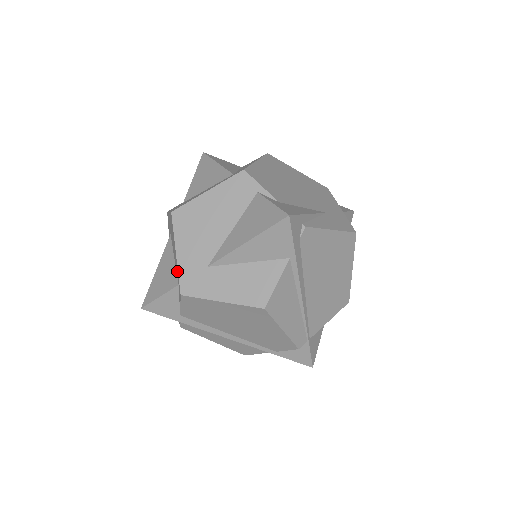
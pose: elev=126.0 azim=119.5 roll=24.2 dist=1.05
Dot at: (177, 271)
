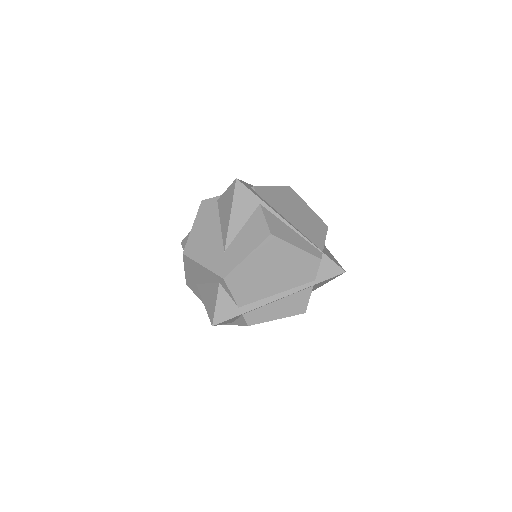
Dot at: (211, 275)
